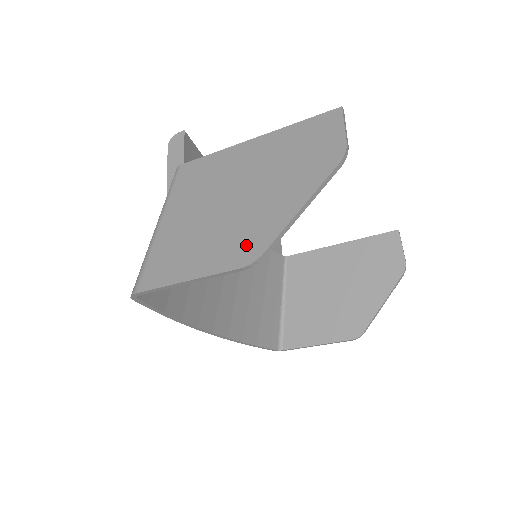
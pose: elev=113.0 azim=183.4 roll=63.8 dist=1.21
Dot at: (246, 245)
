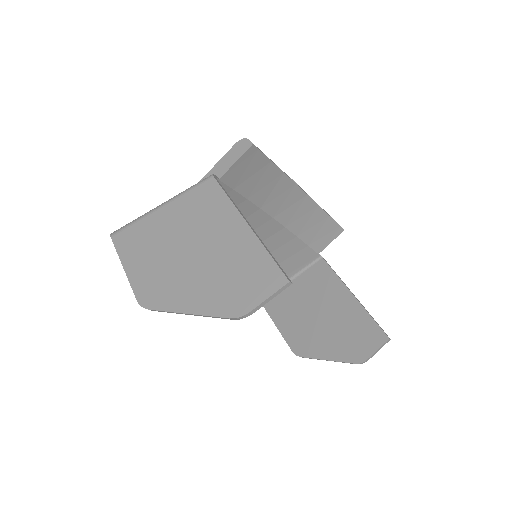
Dot at: (153, 292)
